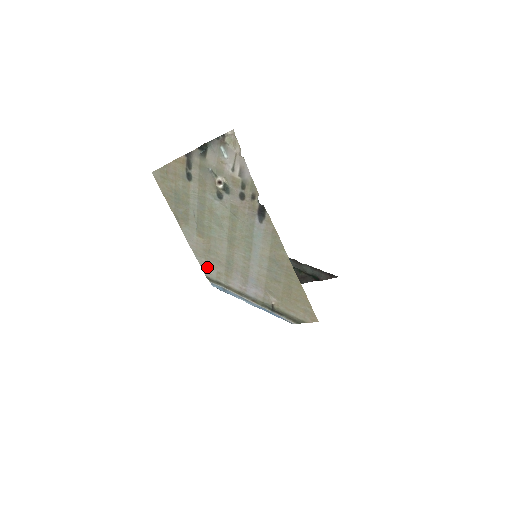
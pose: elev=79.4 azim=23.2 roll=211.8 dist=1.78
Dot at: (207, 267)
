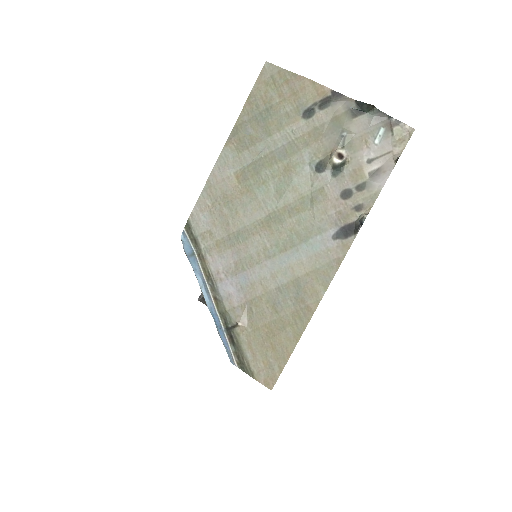
Dot at: (203, 213)
